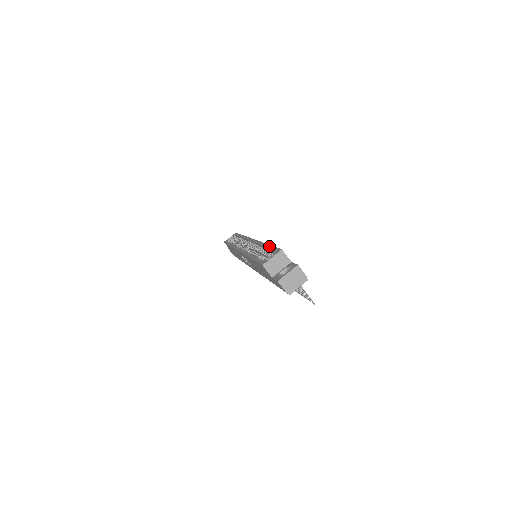
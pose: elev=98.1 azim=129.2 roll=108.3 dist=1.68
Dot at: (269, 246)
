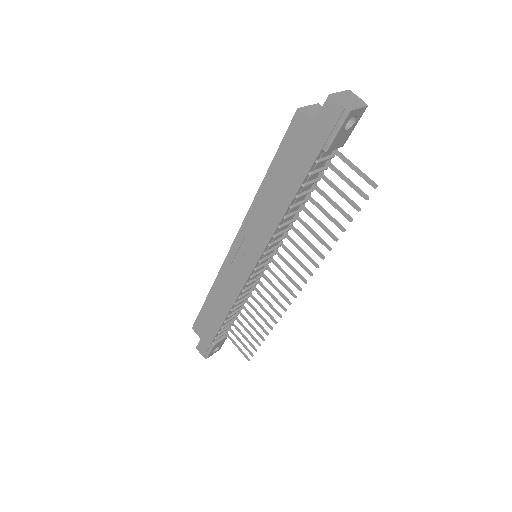
Dot at: occluded
